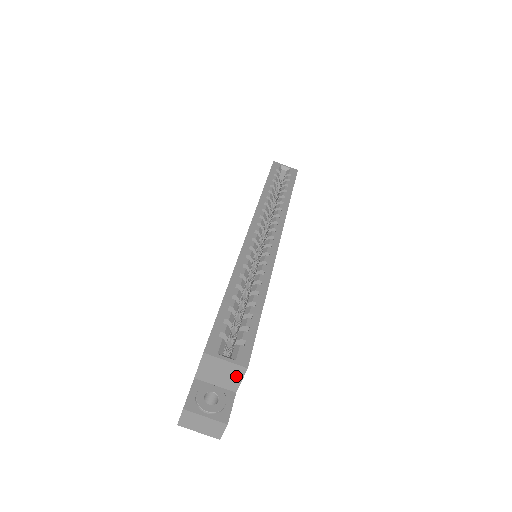
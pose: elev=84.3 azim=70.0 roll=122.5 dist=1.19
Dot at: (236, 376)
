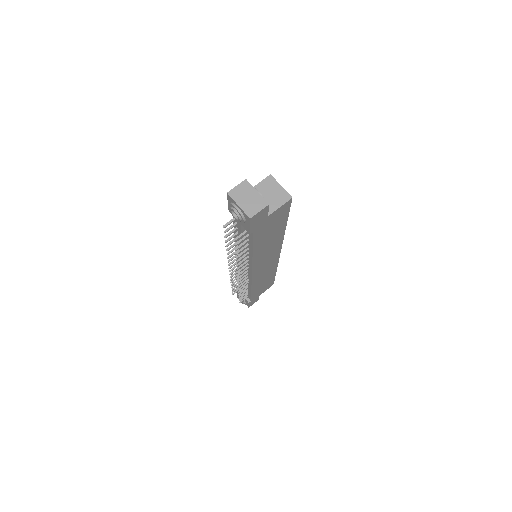
Dot at: (279, 201)
